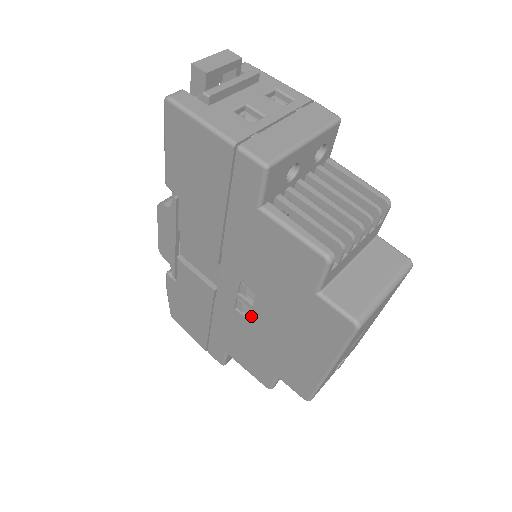
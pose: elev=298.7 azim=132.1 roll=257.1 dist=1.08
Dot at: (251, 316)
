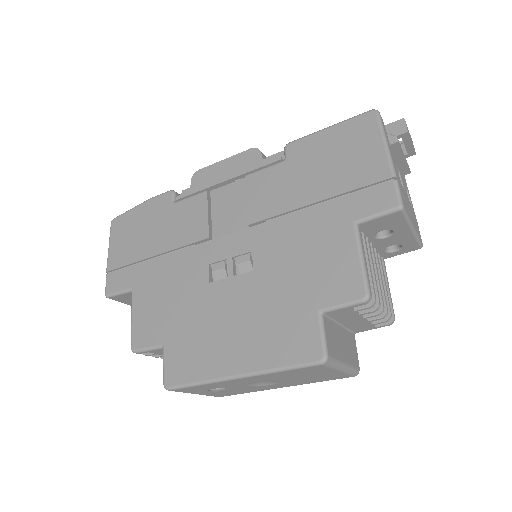
Dot at: (219, 282)
